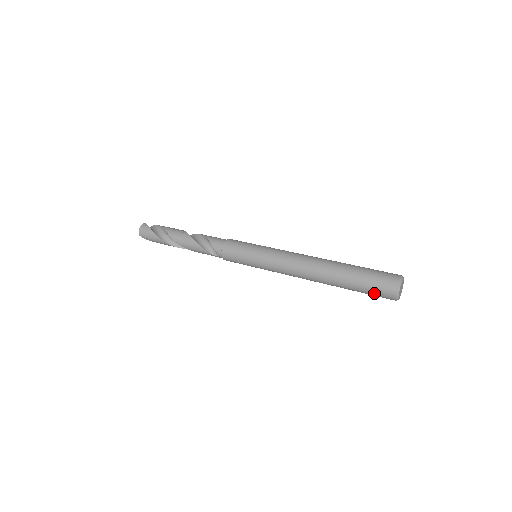
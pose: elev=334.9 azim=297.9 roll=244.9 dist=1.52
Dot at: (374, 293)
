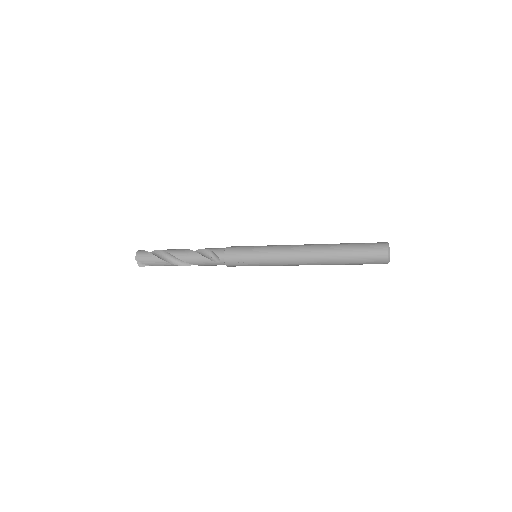
Dot at: (369, 258)
